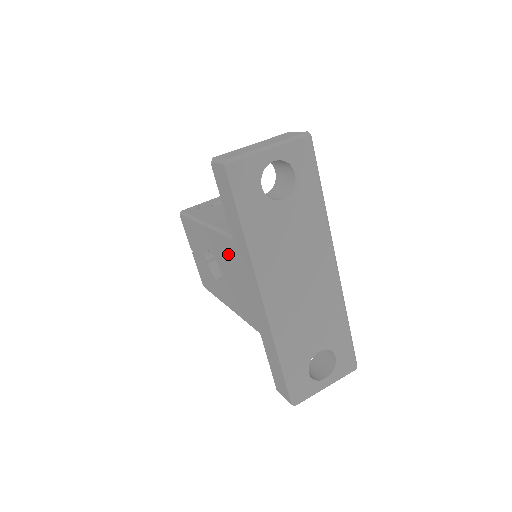
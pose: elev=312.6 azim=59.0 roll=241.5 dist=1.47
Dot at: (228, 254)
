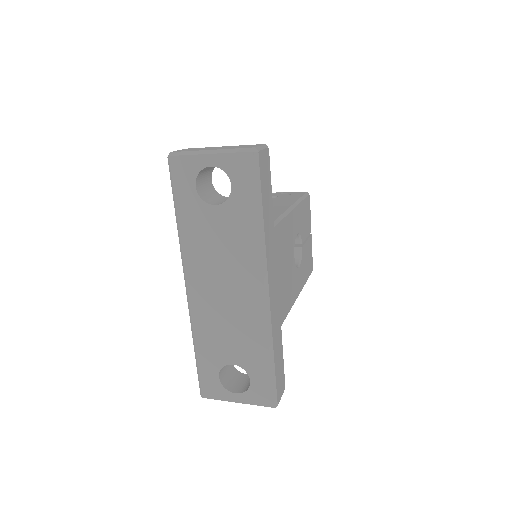
Dot at: occluded
